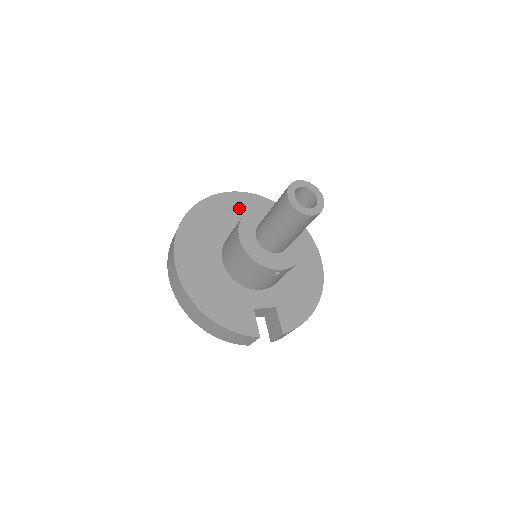
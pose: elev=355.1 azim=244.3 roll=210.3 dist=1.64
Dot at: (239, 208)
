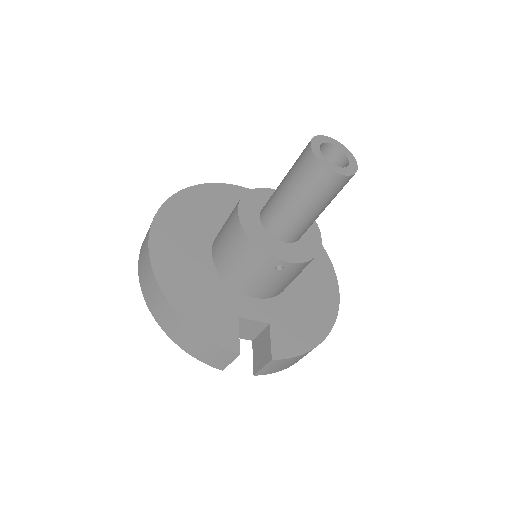
Dot at: occluded
